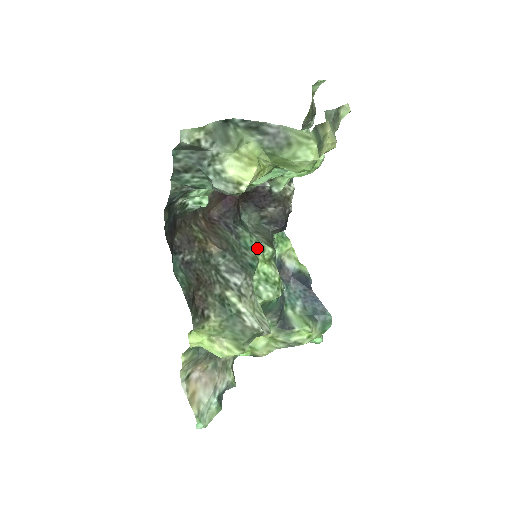
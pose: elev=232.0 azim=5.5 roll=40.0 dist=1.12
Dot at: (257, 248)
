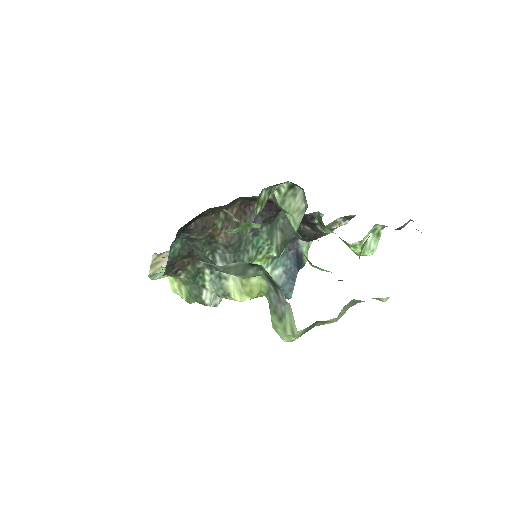
Dot at: (264, 249)
